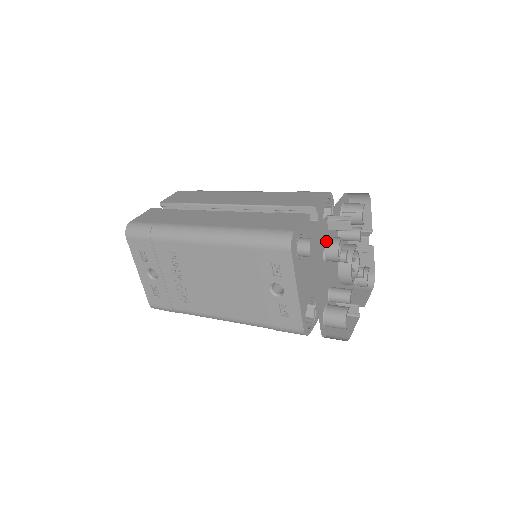
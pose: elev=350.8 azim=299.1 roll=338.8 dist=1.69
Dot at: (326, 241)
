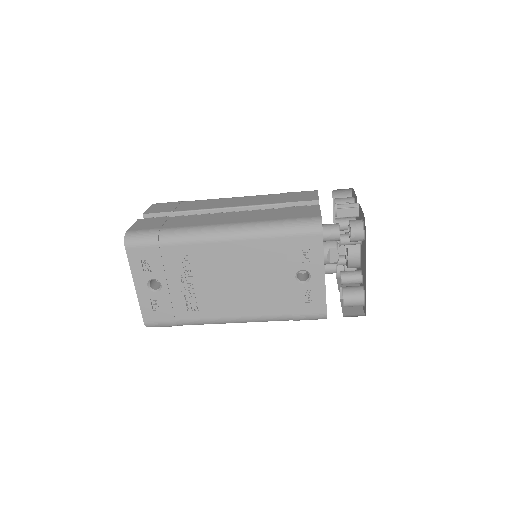
Dot at: (350, 223)
